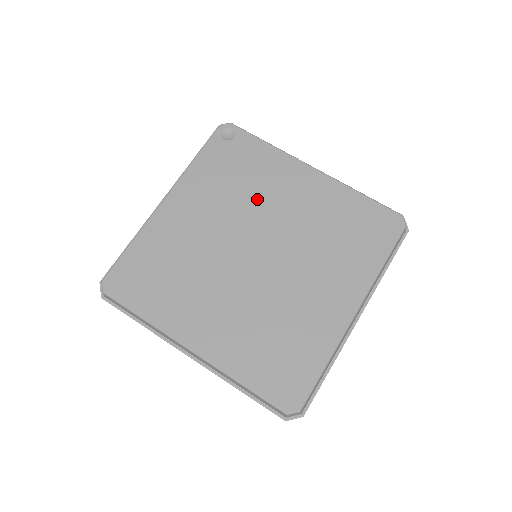
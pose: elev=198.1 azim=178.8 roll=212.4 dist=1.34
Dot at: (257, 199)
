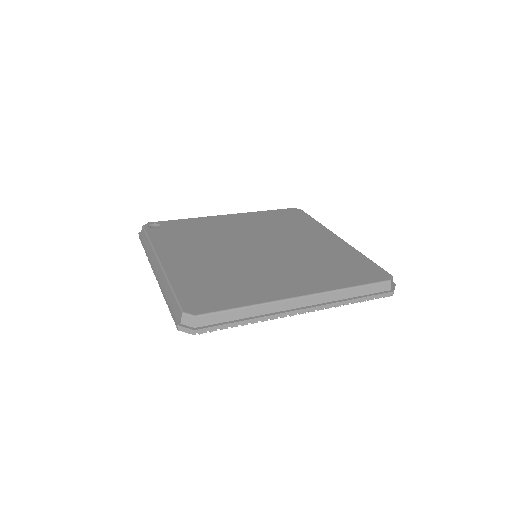
Dot at: (218, 234)
